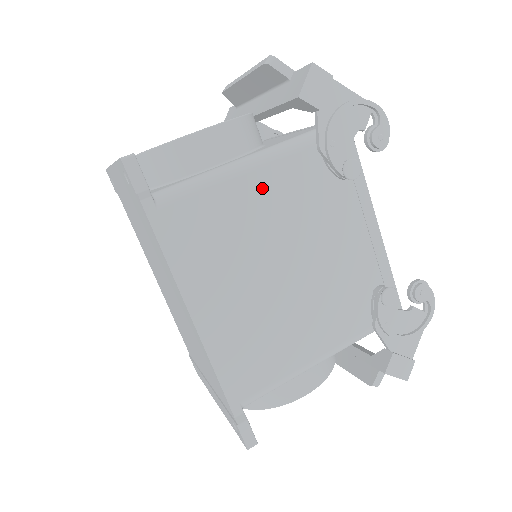
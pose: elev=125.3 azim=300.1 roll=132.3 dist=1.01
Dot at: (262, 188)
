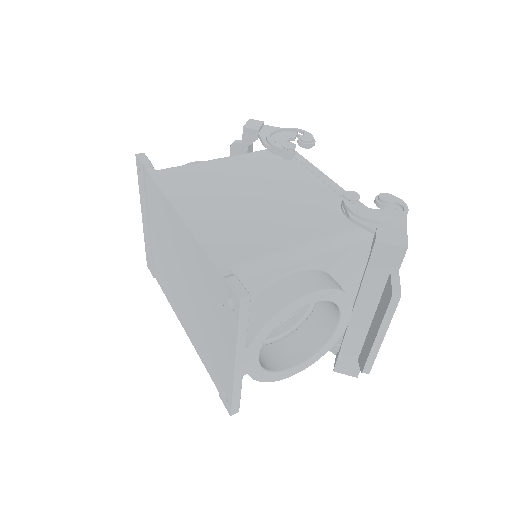
Dot at: (230, 165)
